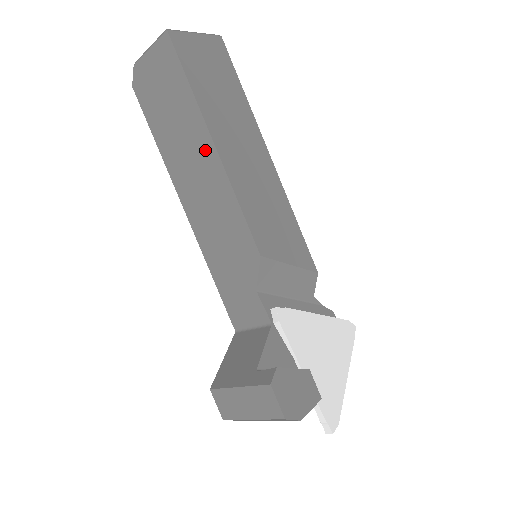
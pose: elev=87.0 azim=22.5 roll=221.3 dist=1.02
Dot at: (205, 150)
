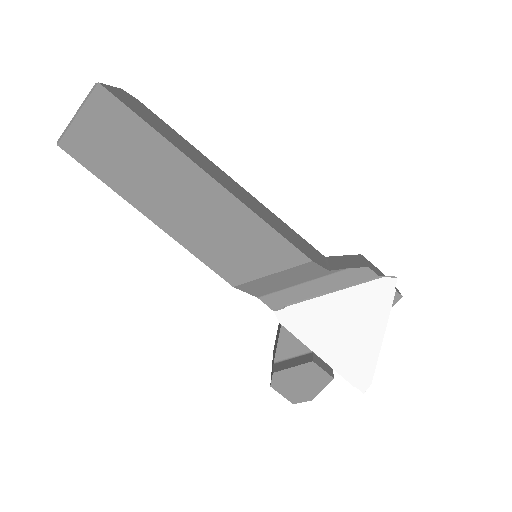
Dot at: occluded
